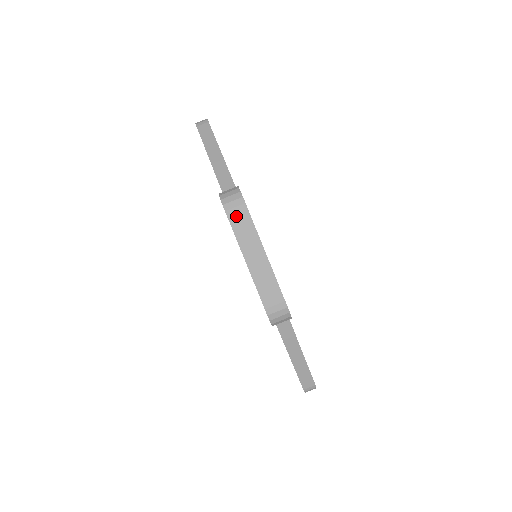
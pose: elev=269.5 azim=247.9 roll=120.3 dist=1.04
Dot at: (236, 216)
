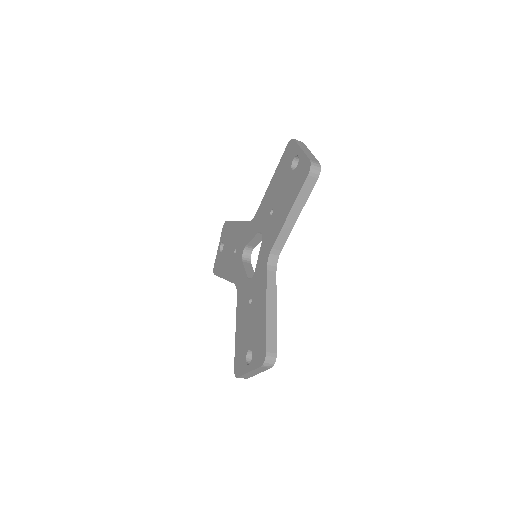
Dot at: (263, 368)
